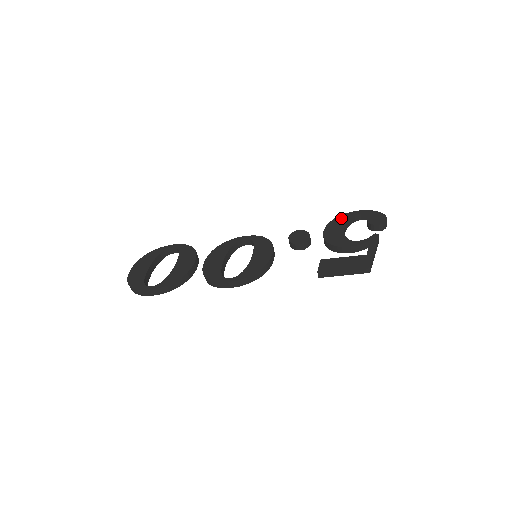
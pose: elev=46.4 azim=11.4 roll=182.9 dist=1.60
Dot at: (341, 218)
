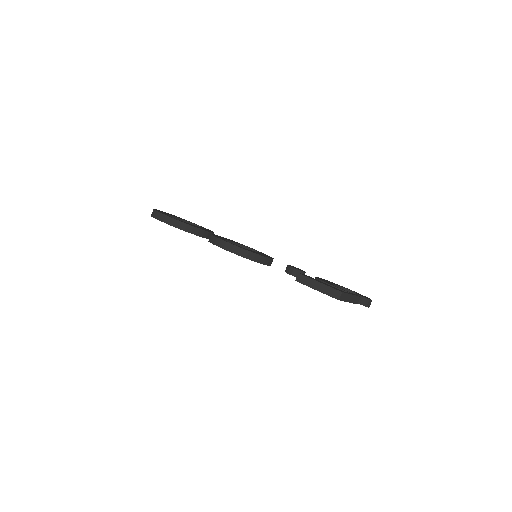
Dot at: occluded
